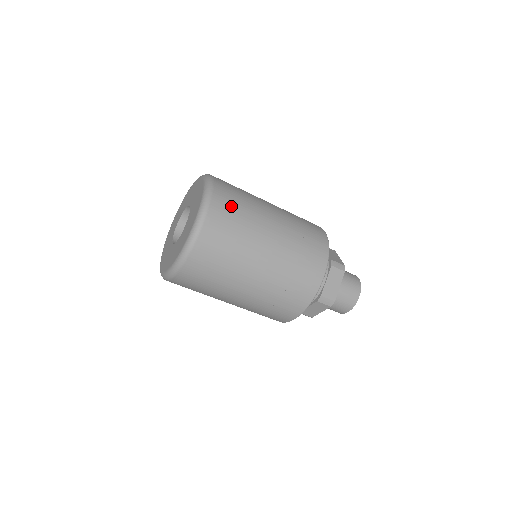
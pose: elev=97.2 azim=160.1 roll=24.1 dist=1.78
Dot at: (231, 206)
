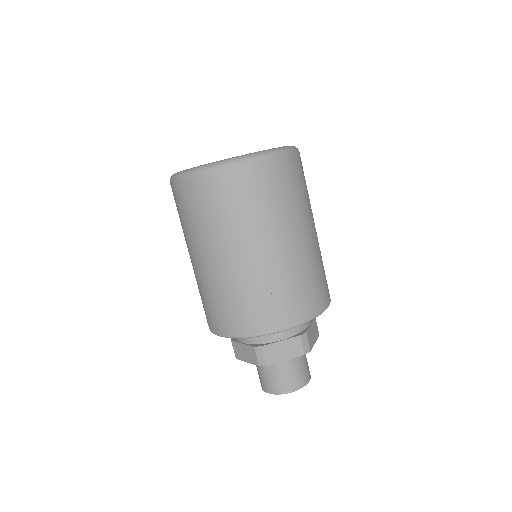
Dot at: (282, 182)
